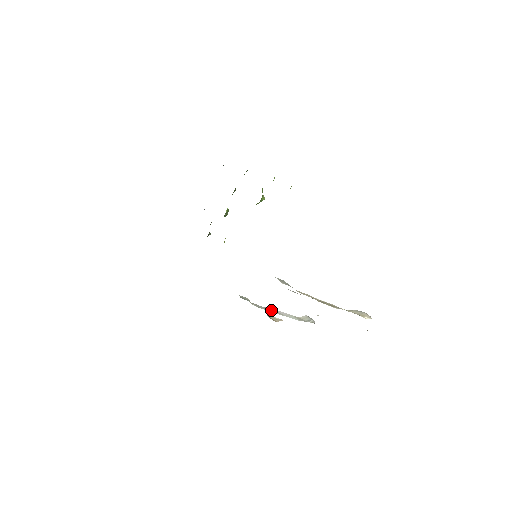
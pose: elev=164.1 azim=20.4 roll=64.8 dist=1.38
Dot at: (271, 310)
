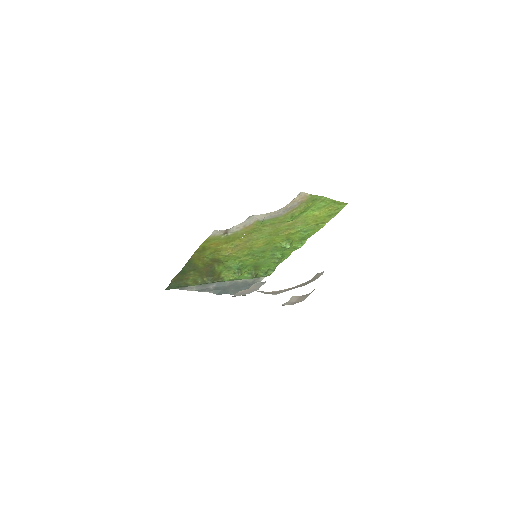
Dot at: occluded
